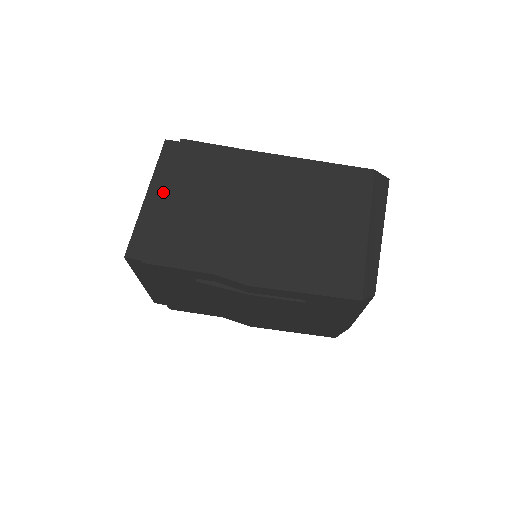
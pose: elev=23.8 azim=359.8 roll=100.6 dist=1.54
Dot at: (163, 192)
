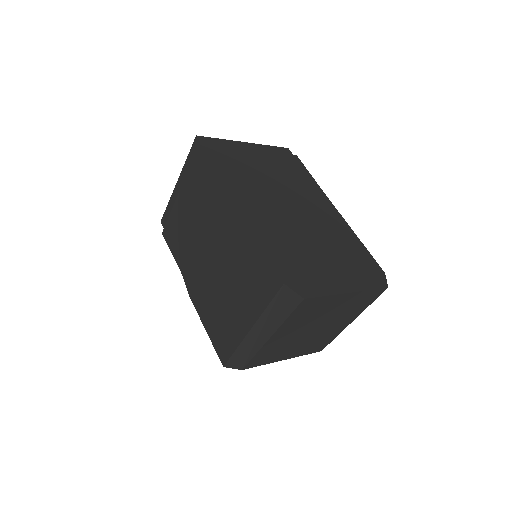
Dot at: occluded
